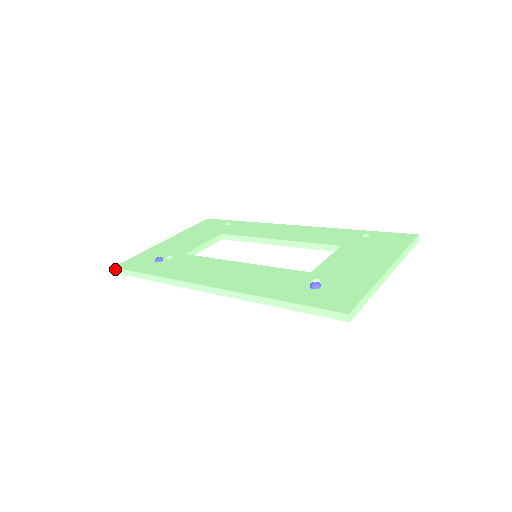
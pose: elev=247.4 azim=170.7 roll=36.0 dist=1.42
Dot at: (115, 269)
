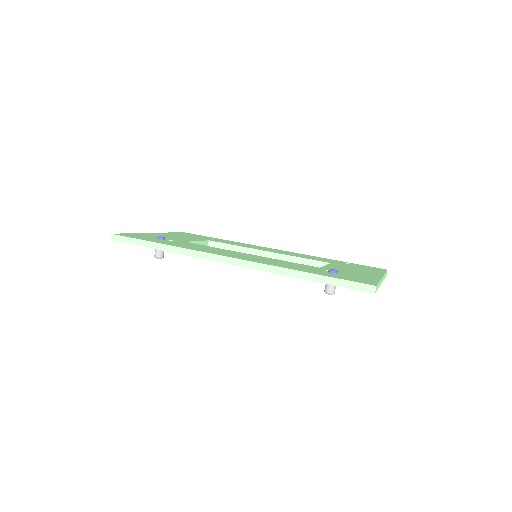
Dot at: (114, 236)
